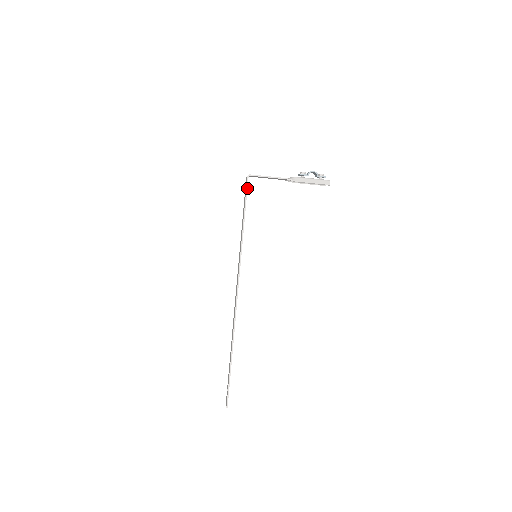
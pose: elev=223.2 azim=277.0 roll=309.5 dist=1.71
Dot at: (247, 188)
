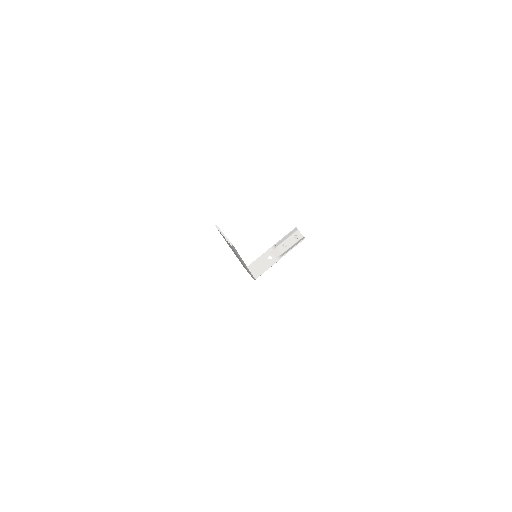
Dot at: occluded
